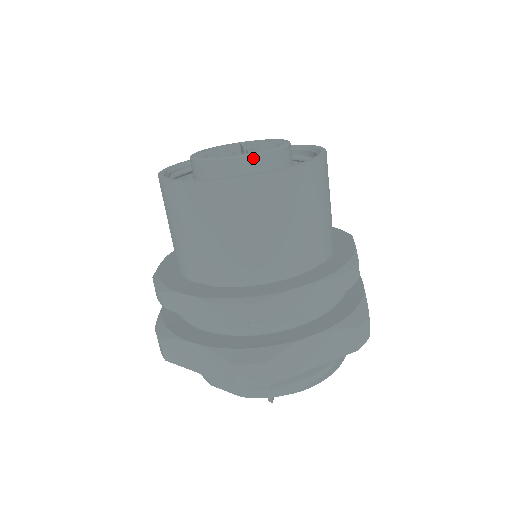
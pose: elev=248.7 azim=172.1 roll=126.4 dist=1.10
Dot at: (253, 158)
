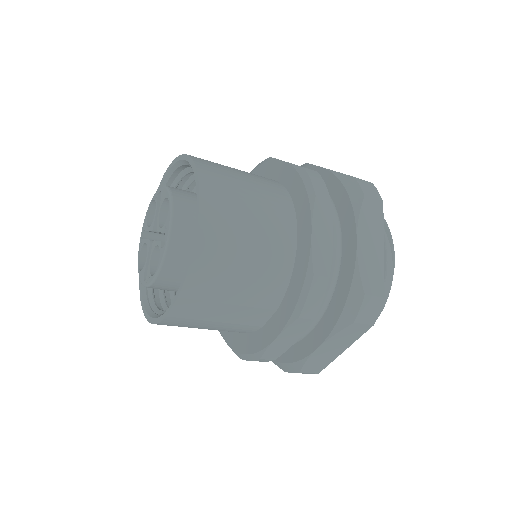
Dot at: (173, 233)
